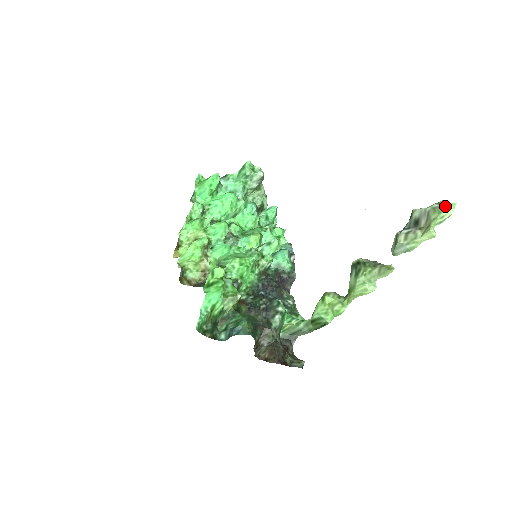
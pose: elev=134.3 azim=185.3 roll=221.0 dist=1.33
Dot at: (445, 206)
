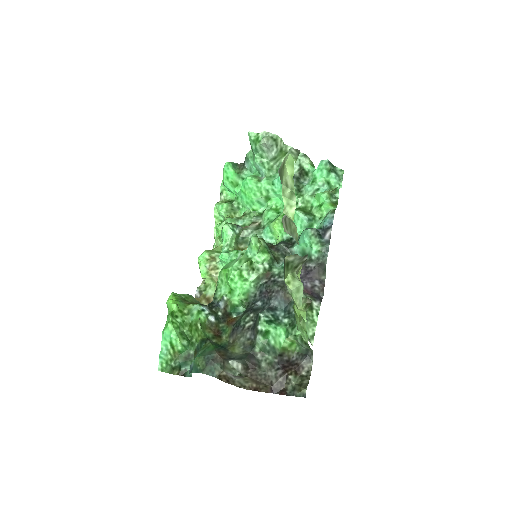
Dot at: (283, 163)
